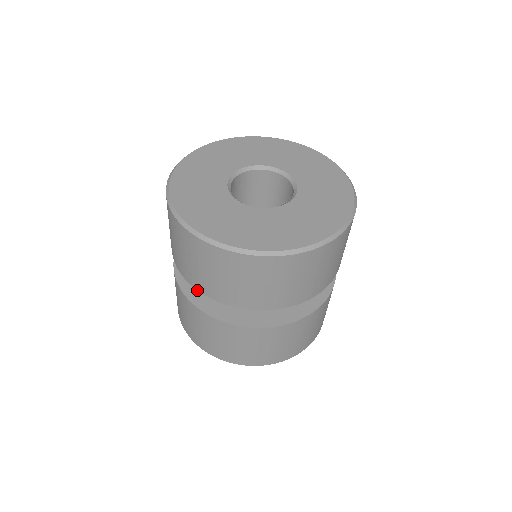
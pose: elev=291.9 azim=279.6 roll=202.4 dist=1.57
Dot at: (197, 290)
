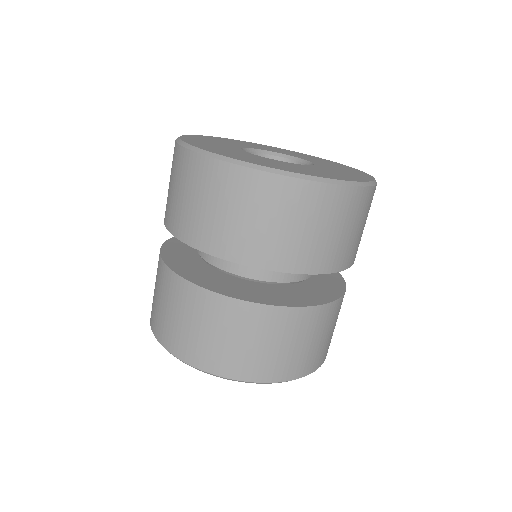
Dot at: (166, 228)
